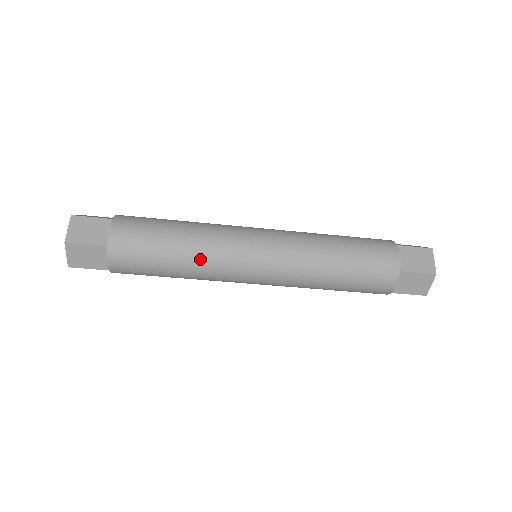
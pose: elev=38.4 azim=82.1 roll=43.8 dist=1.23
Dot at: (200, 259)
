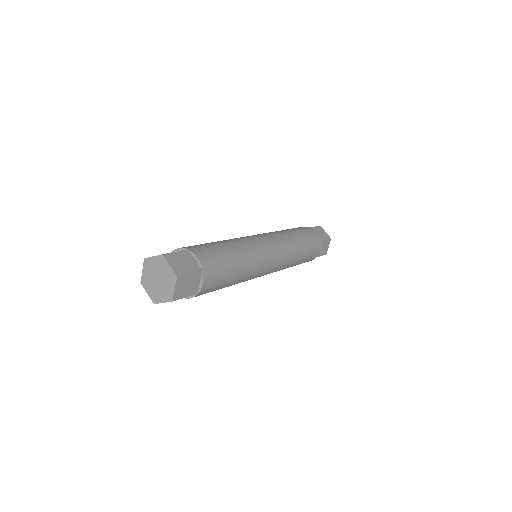
Dot at: occluded
